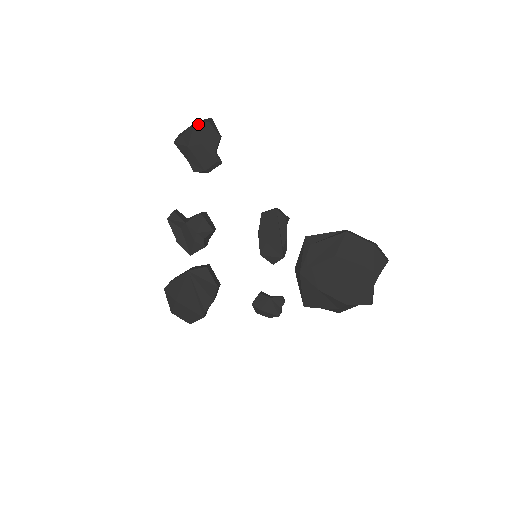
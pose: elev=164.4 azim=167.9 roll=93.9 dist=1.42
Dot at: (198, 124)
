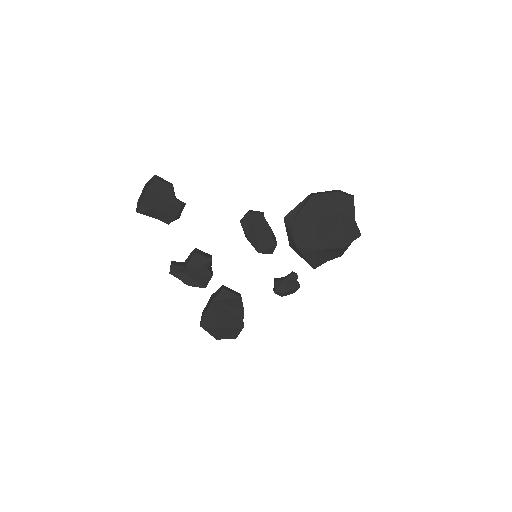
Dot at: (149, 187)
